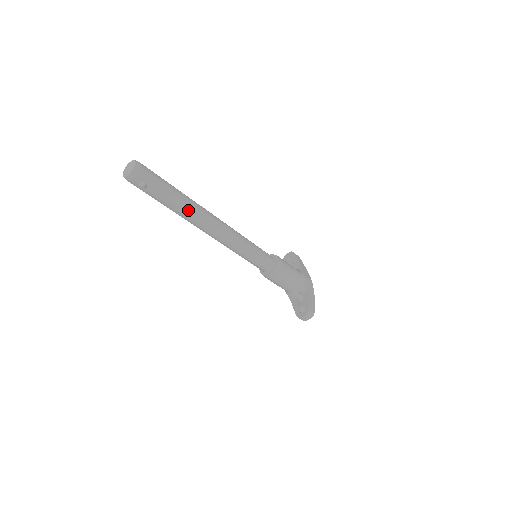
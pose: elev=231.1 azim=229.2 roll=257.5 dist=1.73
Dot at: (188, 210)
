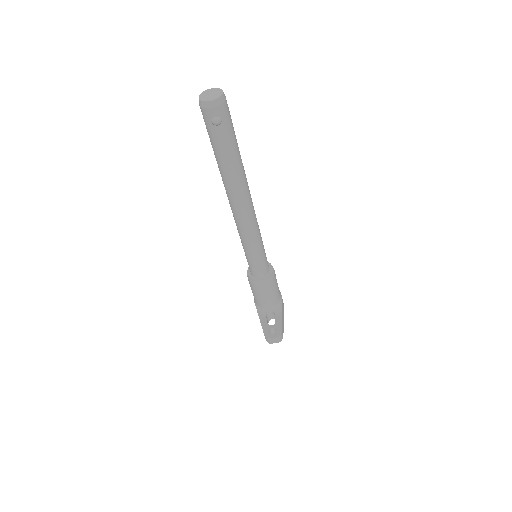
Dot at: (238, 174)
